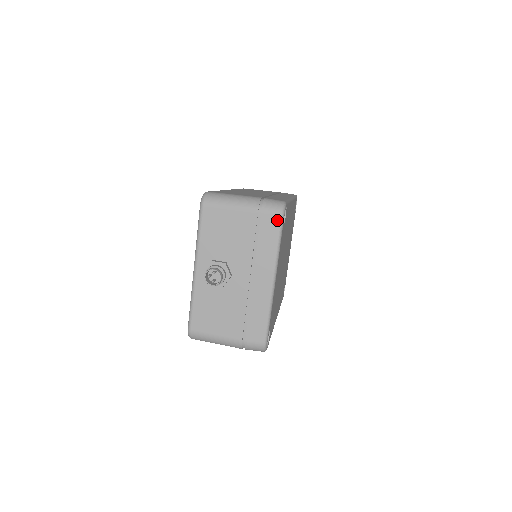
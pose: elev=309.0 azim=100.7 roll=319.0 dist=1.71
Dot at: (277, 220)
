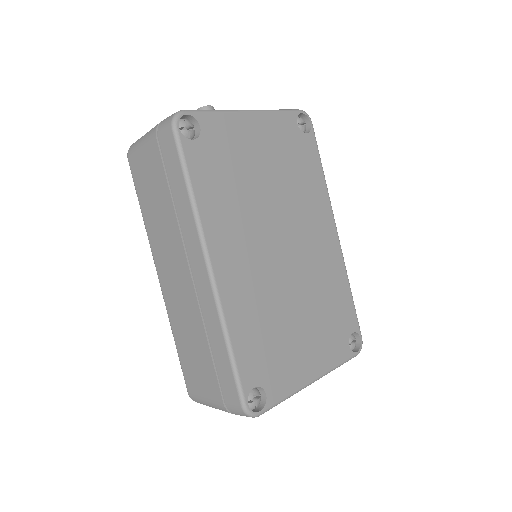
Dot at: occluded
